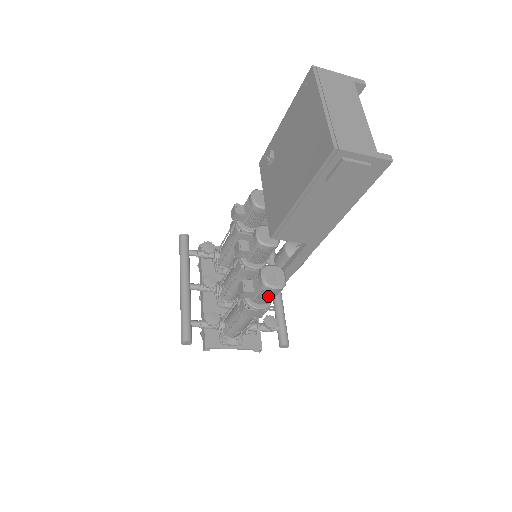
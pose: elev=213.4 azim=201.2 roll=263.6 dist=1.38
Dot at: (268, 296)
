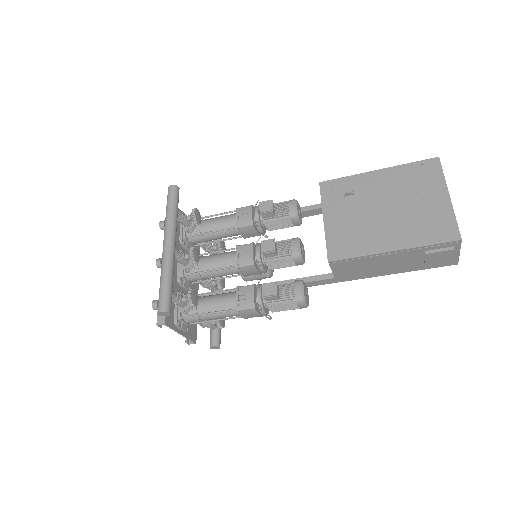
Dot at: (288, 308)
